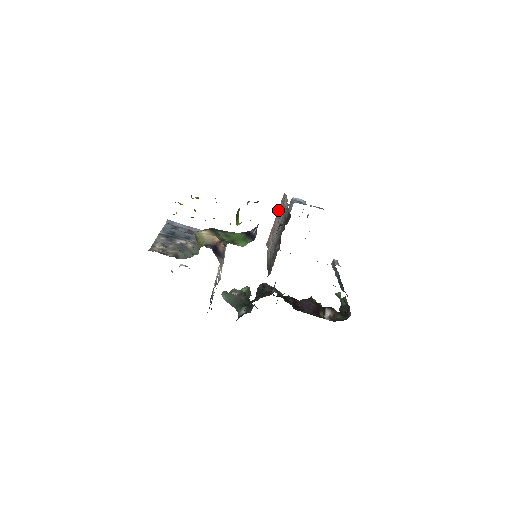
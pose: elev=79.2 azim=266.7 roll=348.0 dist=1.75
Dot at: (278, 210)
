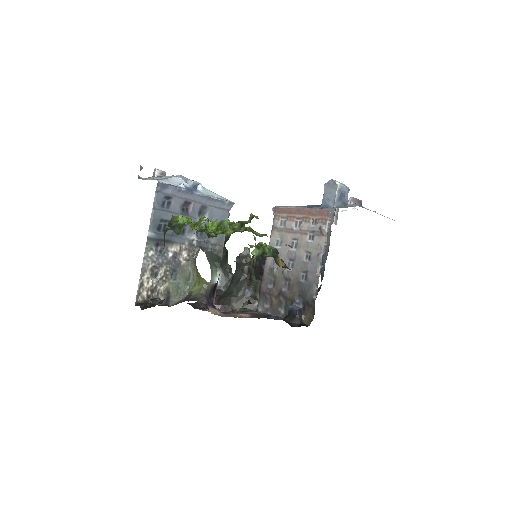
Dot at: (310, 211)
